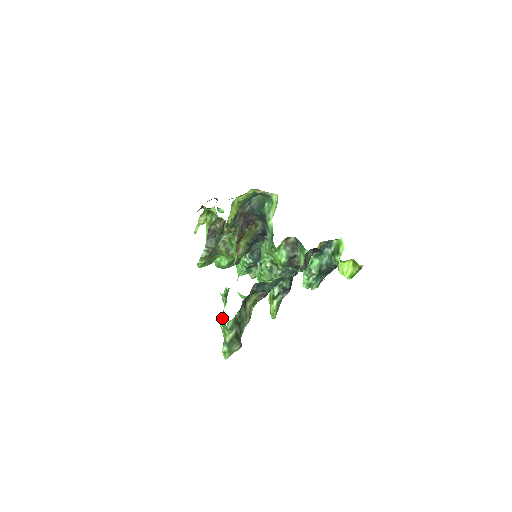
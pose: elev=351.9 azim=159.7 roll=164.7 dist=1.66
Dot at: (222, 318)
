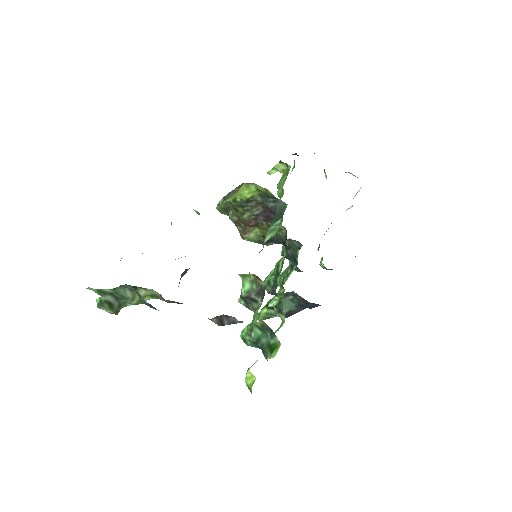
Dot at: occluded
